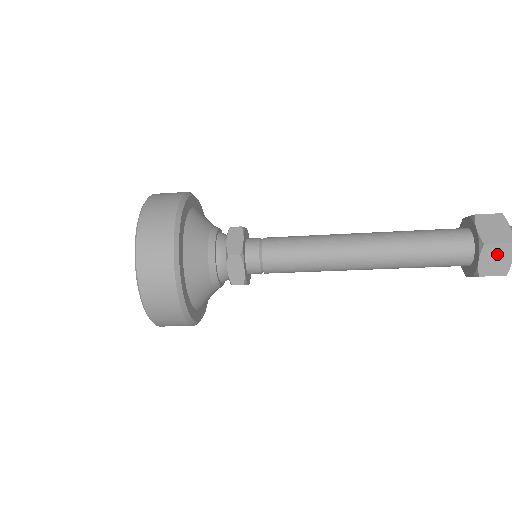
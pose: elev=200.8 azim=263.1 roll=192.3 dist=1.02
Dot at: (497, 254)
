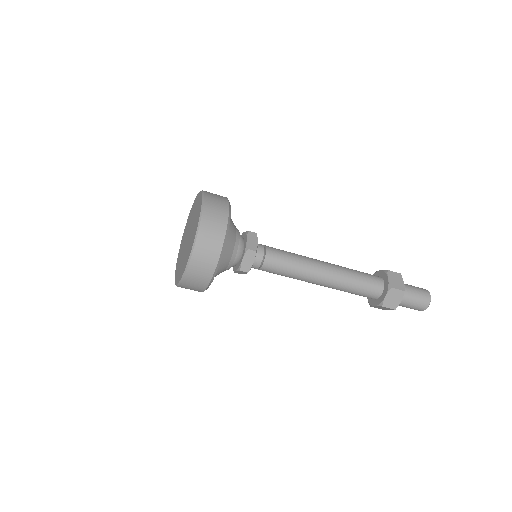
Dot at: (395, 295)
